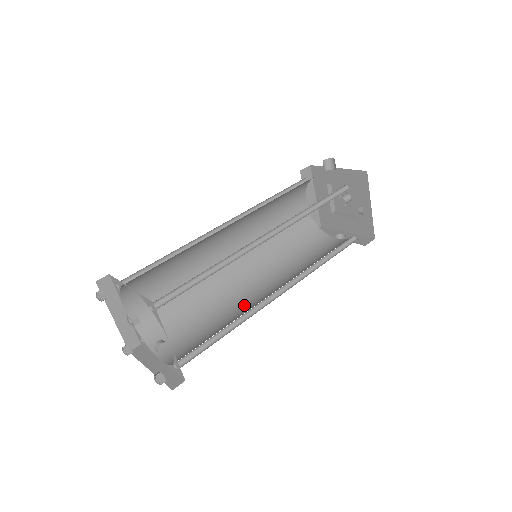
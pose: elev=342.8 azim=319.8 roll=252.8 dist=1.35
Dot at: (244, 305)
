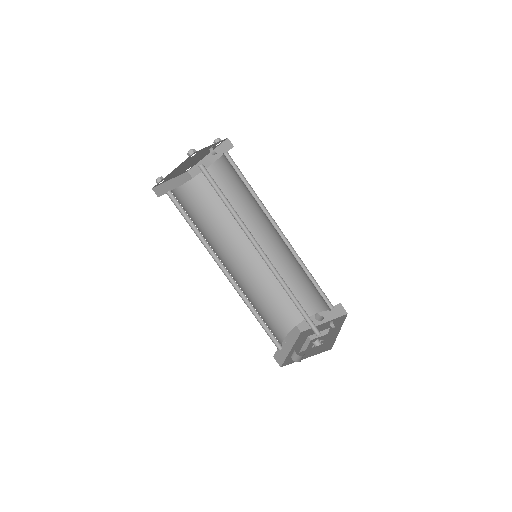
Dot at: occluded
